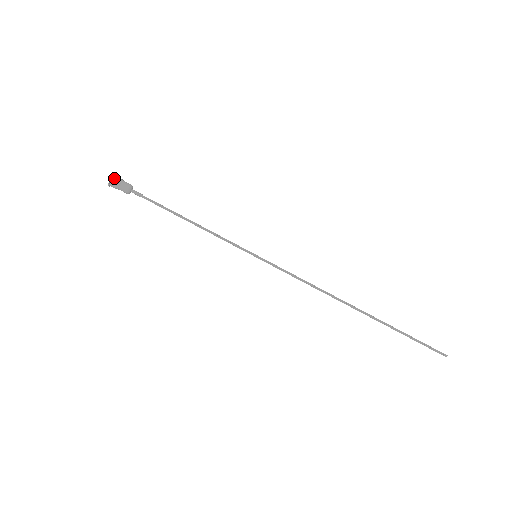
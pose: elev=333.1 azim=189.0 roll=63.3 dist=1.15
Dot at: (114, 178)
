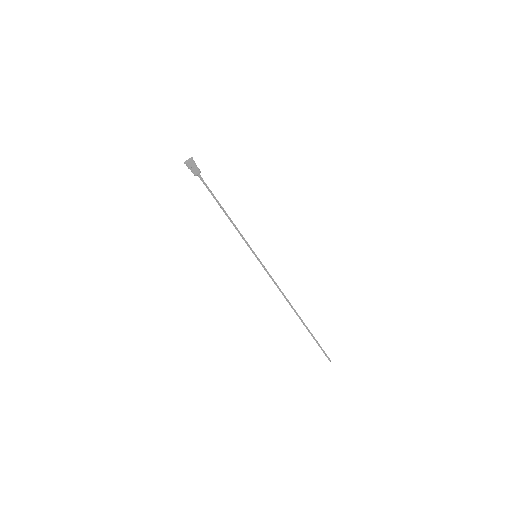
Dot at: (189, 163)
